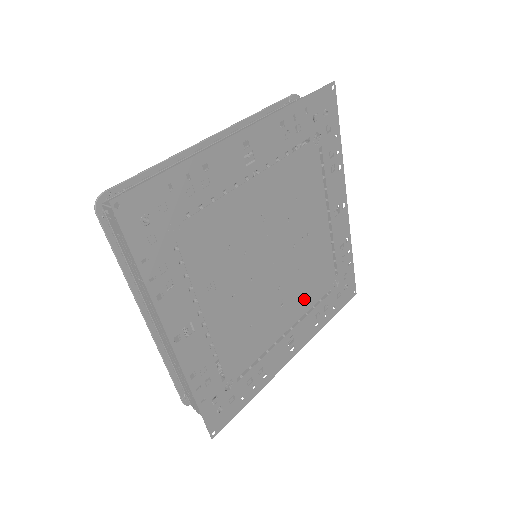
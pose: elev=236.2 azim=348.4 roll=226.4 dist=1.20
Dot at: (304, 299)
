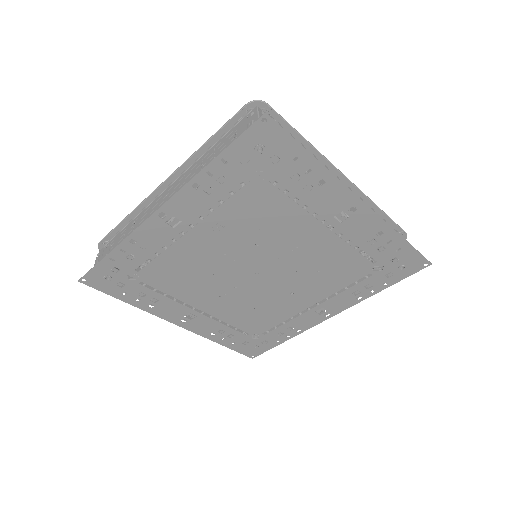
Dot at: (233, 313)
